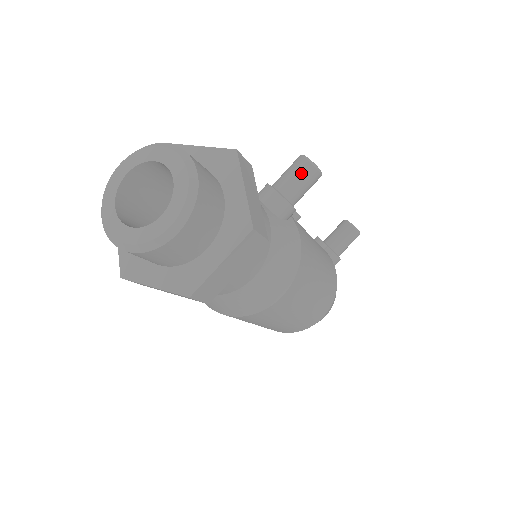
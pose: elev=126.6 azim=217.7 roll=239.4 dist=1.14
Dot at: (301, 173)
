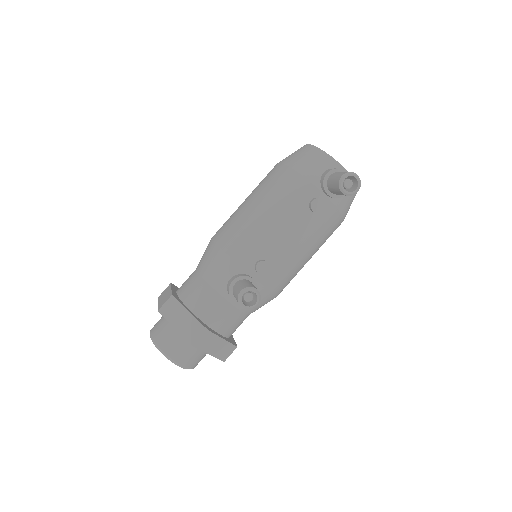
Dot at: occluded
